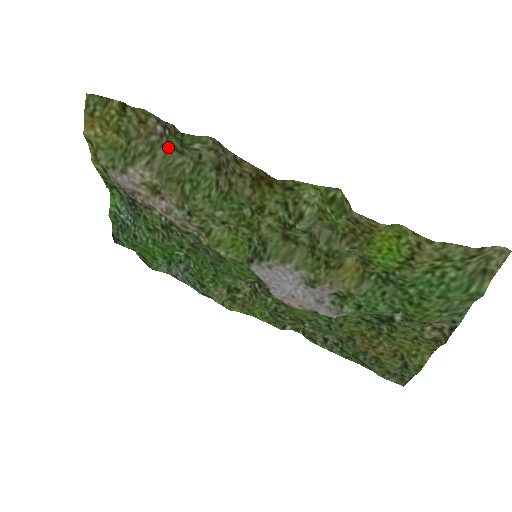
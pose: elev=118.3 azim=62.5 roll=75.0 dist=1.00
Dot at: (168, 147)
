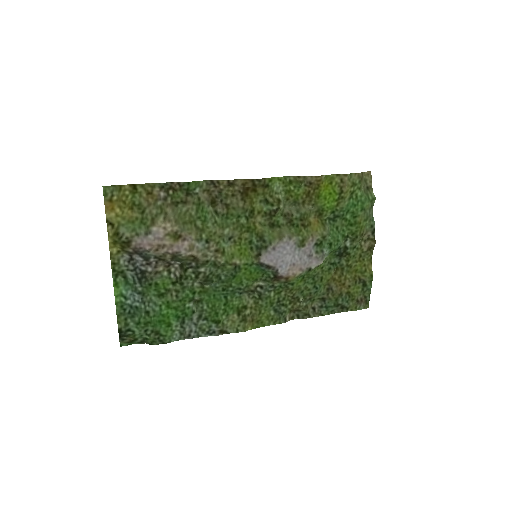
Dot at: (174, 203)
